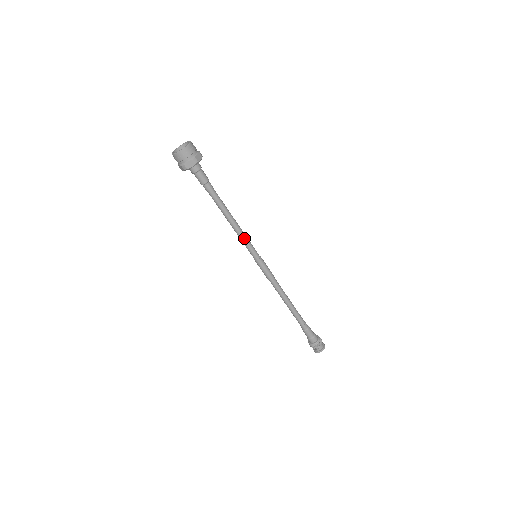
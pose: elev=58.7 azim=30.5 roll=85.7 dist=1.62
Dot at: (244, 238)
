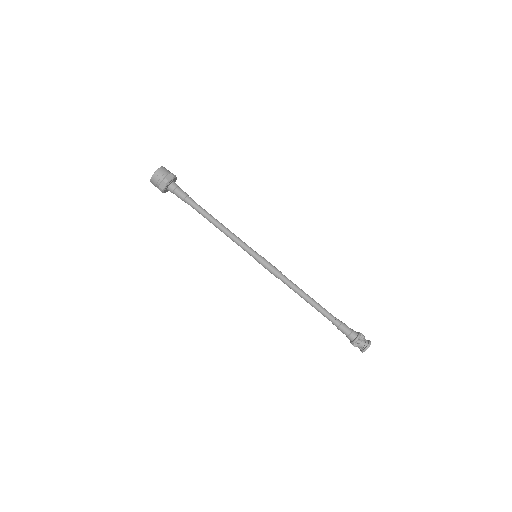
Dot at: (238, 238)
